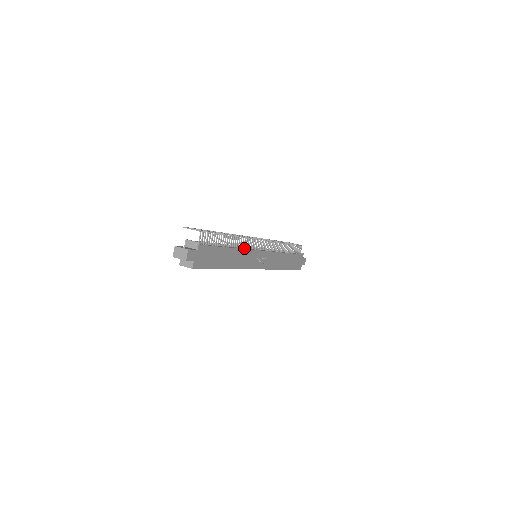
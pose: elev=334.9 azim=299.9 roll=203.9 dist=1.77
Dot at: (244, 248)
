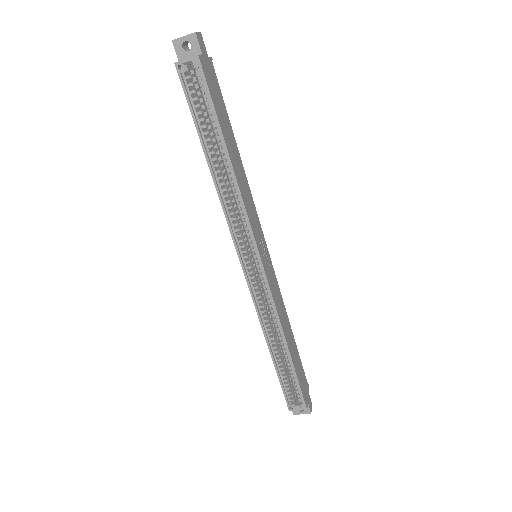
Dot at: occluded
